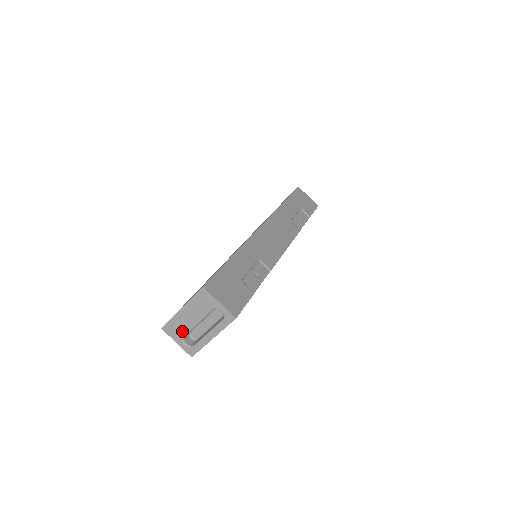
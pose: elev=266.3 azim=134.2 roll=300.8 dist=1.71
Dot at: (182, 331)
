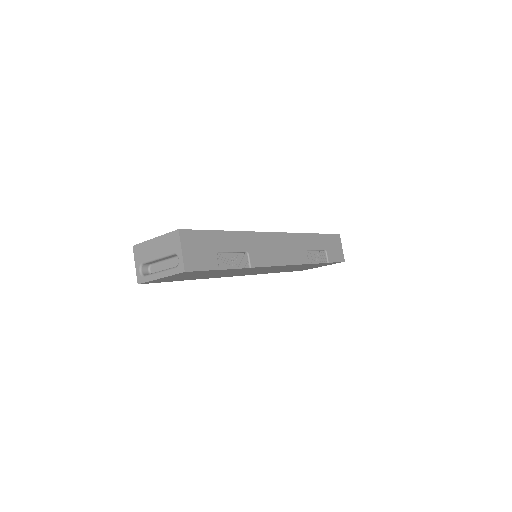
Dot at: (144, 257)
